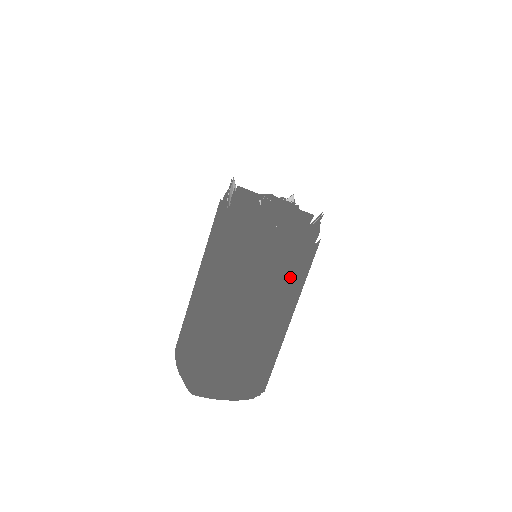
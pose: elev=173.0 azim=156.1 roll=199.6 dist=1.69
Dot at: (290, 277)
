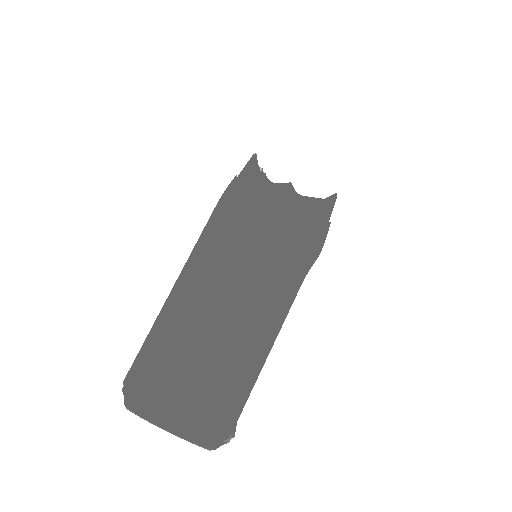
Dot at: (284, 257)
